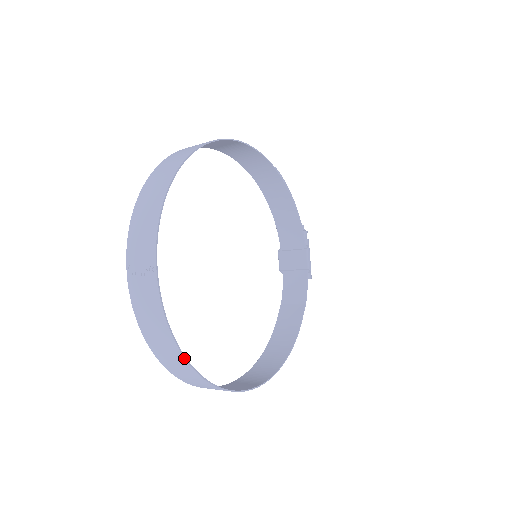
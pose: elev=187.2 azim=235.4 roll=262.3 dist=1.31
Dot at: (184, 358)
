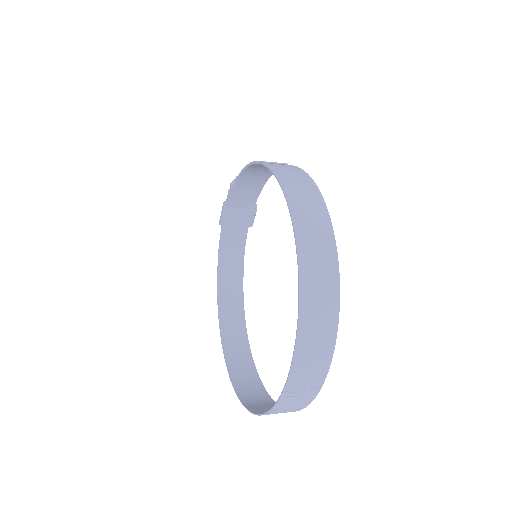
Dot at: occluded
